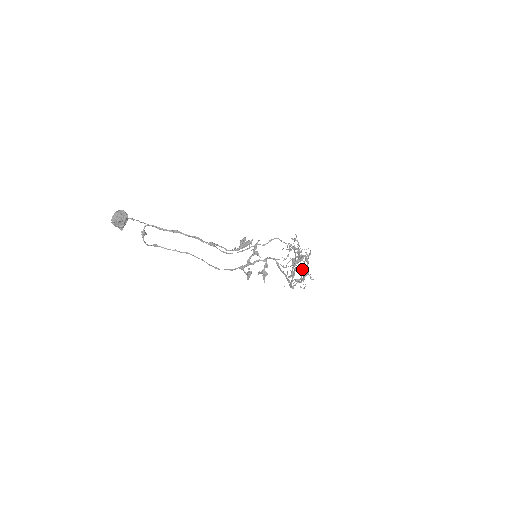
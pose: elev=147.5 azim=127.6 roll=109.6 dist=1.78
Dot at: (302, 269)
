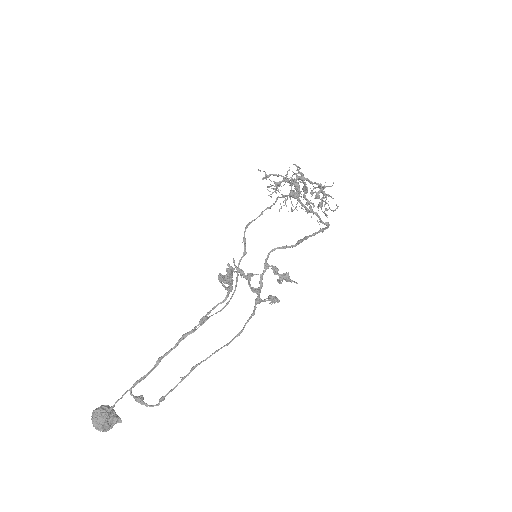
Dot at: (311, 191)
